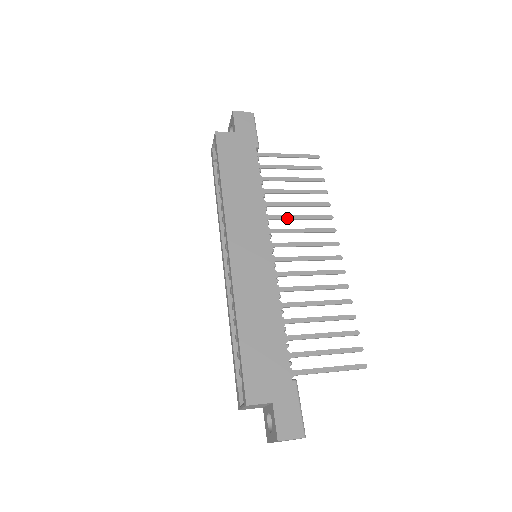
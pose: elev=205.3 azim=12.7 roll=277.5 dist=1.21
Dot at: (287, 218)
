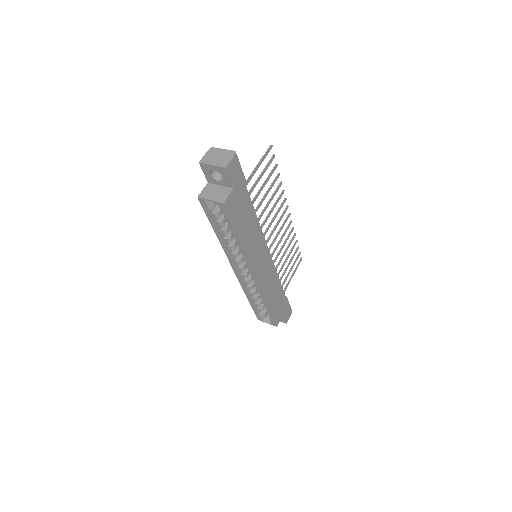
Dot at: (267, 219)
